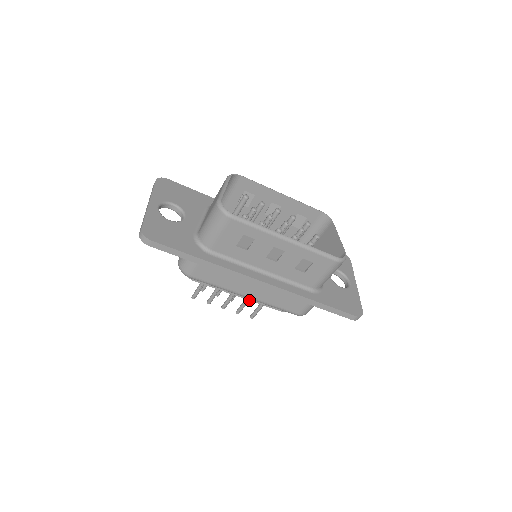
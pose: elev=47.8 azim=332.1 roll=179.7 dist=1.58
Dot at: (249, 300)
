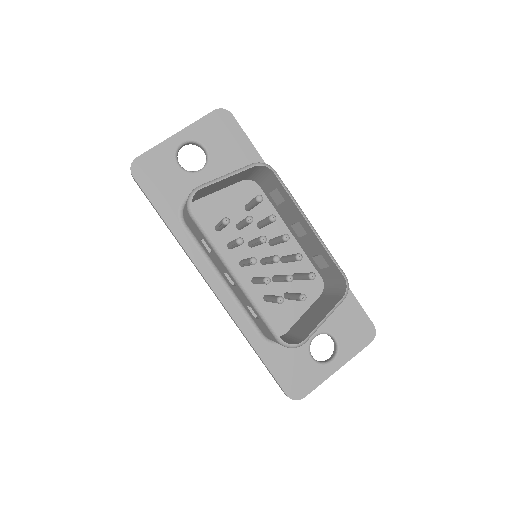
Dot at: occluded
